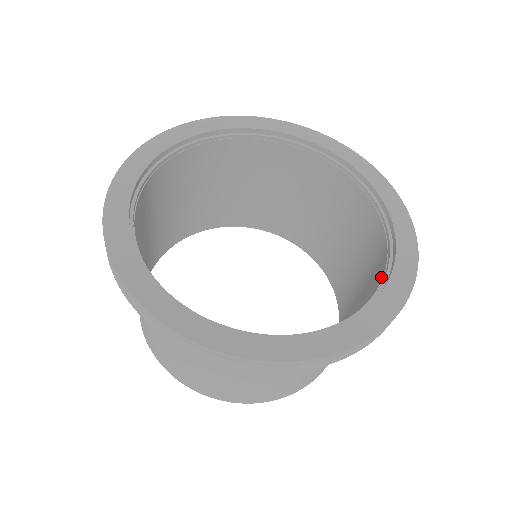
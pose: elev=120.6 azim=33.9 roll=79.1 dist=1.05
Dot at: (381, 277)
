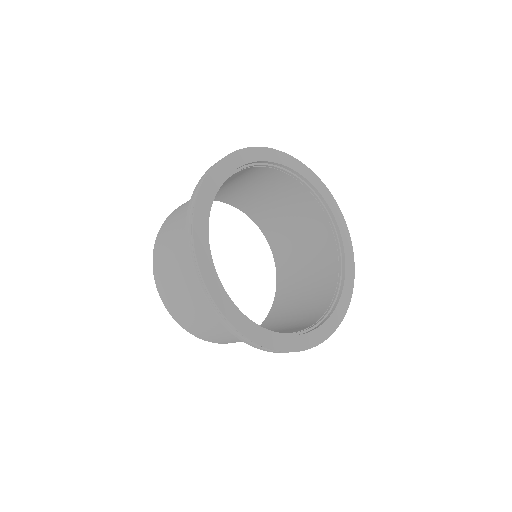
Dot at: (327, 304)
